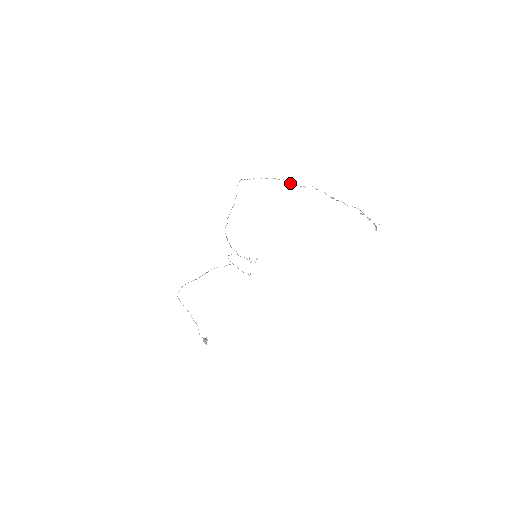
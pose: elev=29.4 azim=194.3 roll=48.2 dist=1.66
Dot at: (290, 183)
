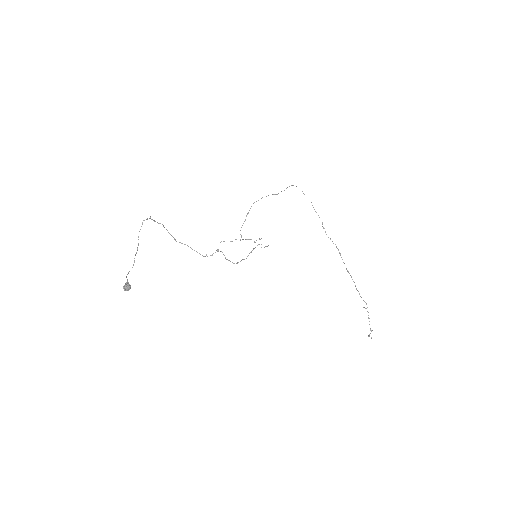
Dot at: occluded
